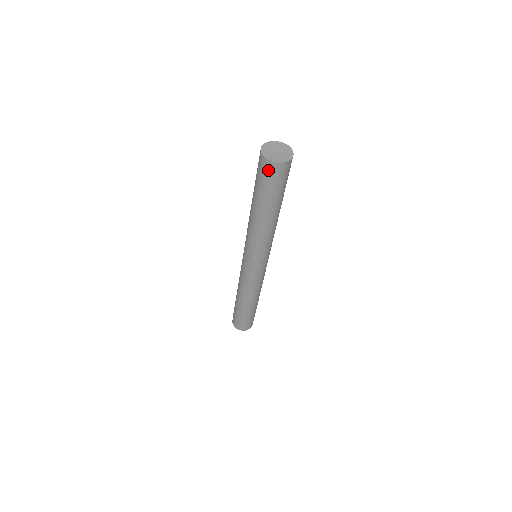
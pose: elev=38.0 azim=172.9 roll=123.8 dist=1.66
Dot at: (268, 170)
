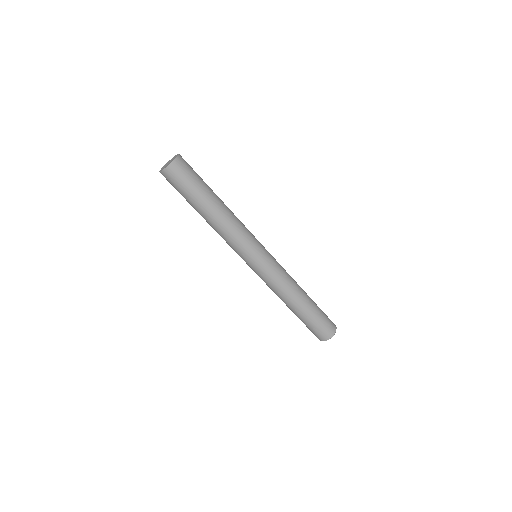
Dot at: (176, 172)
